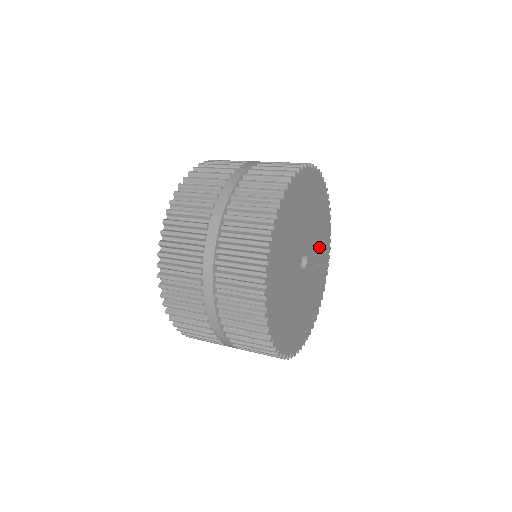
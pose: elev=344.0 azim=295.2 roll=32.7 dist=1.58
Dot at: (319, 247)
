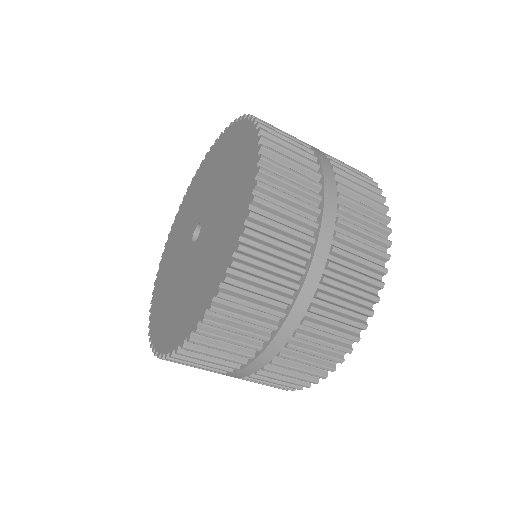
Dot at: occluded
